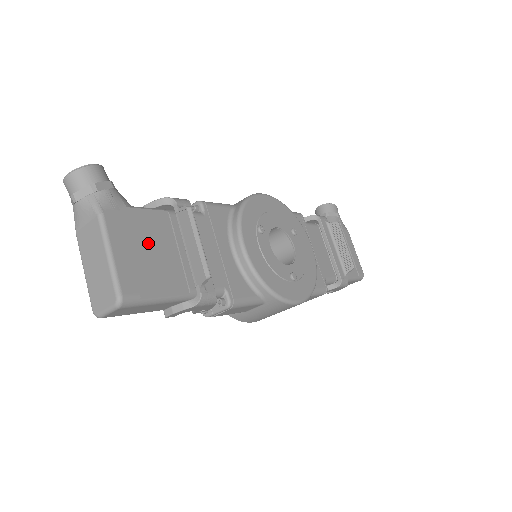
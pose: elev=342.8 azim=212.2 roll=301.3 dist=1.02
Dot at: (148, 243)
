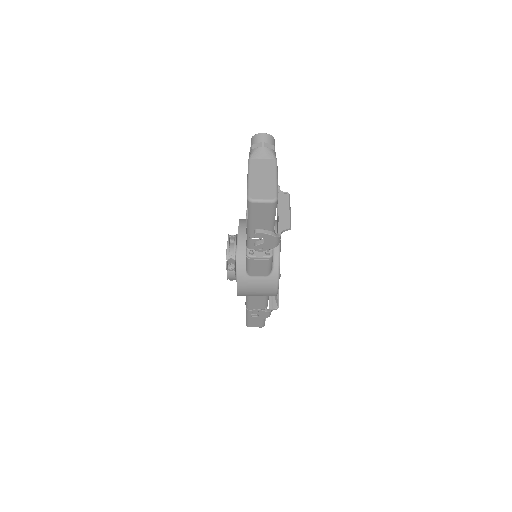
Dot at: occluded
